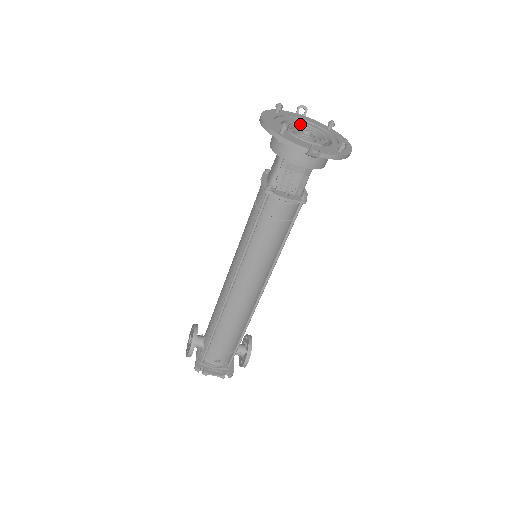
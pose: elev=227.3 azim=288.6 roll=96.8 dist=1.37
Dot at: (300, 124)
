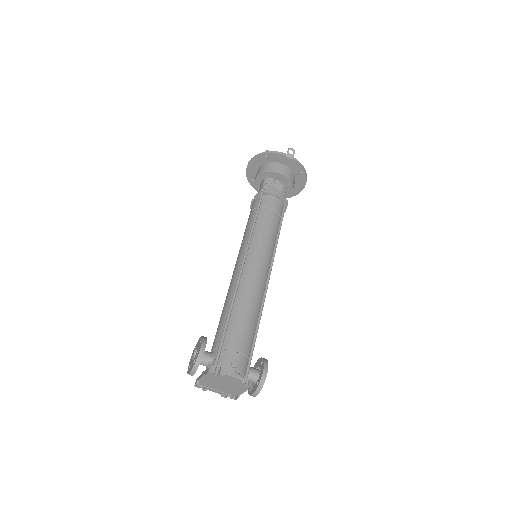
Dot at: occluded
